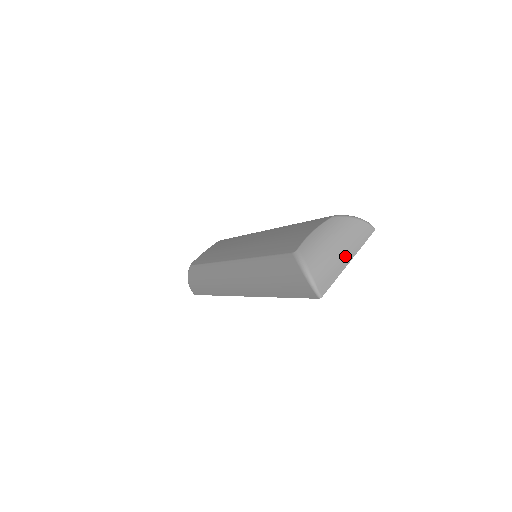
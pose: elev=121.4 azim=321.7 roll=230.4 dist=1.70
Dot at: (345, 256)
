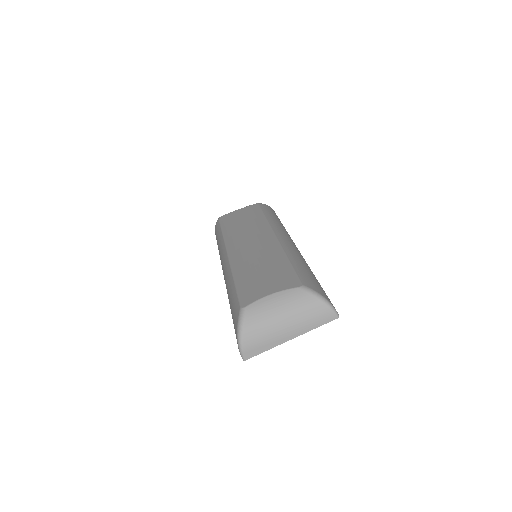
Dot at: (288, 333)
